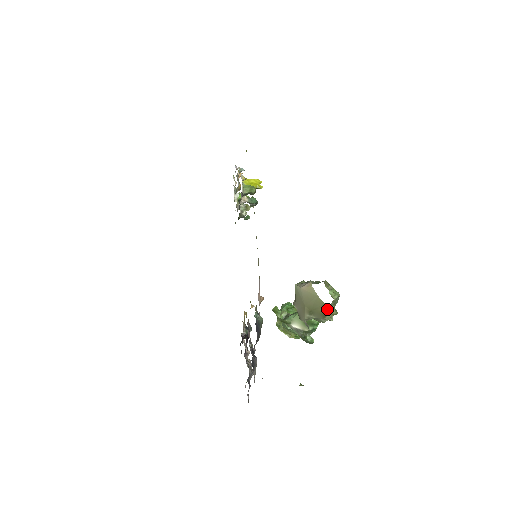
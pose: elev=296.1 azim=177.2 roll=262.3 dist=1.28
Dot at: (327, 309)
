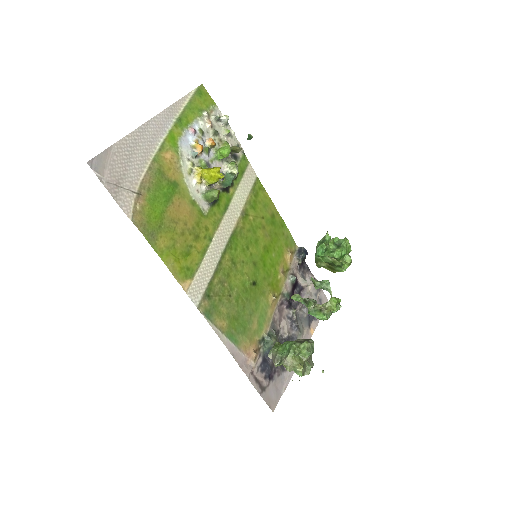
Dot at: occluded
